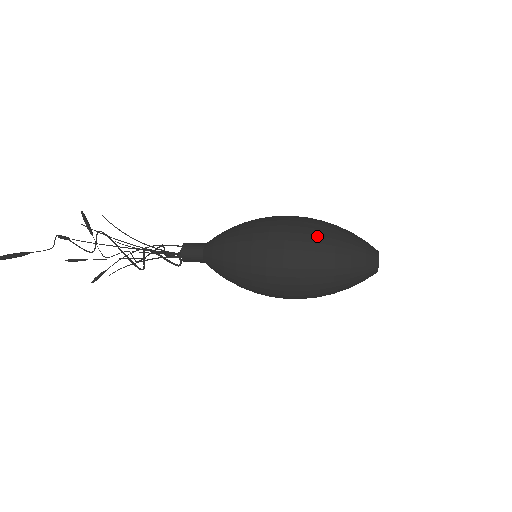
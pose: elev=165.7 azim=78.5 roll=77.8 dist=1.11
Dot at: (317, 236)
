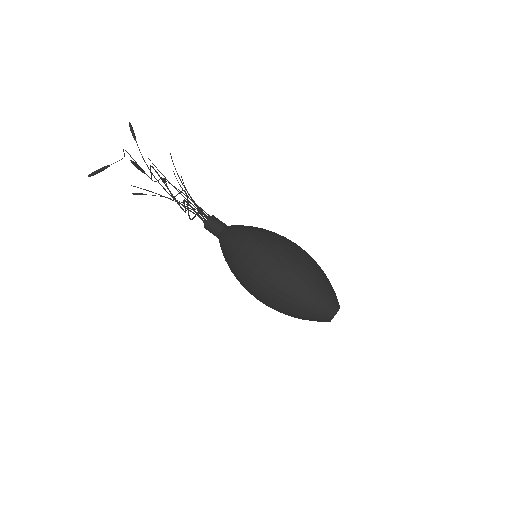
Dot at: (279, 304)
